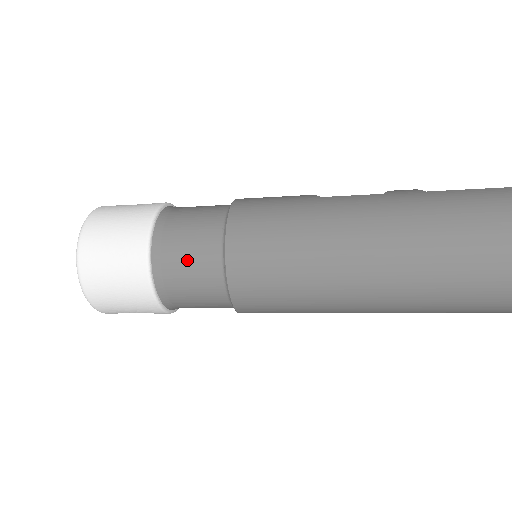
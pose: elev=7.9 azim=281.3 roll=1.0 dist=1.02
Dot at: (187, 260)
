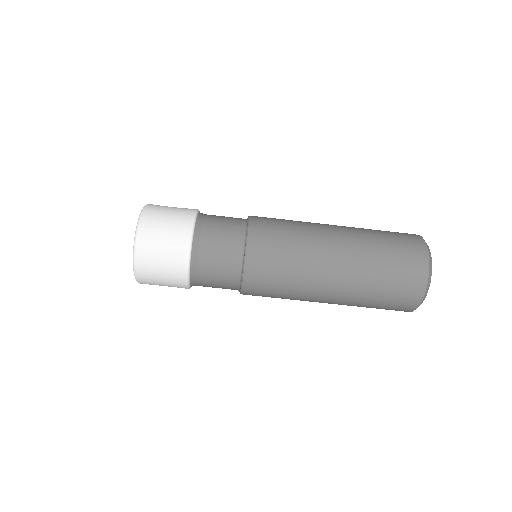
Dot at: occluded
